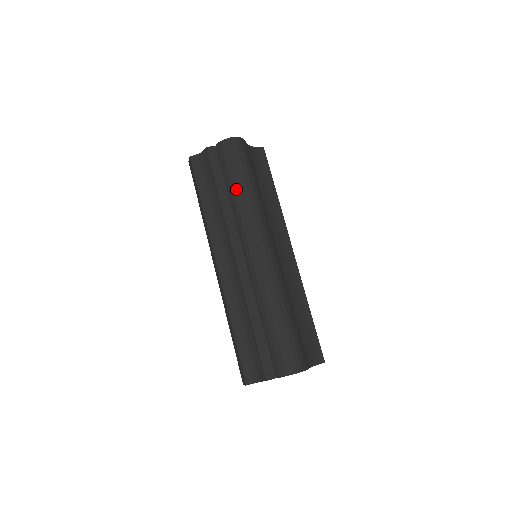
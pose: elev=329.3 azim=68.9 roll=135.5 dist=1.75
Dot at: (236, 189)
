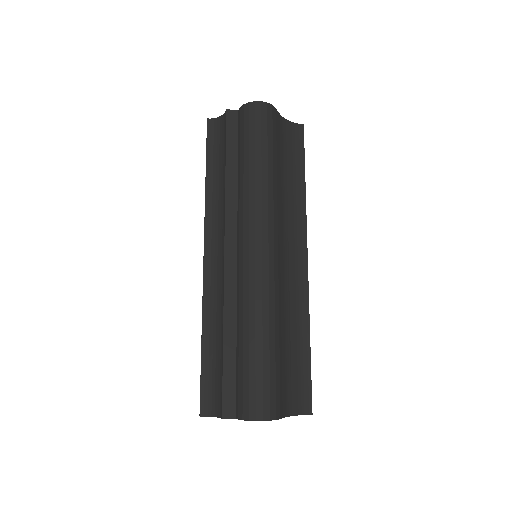
Dot at: (247, 166)
